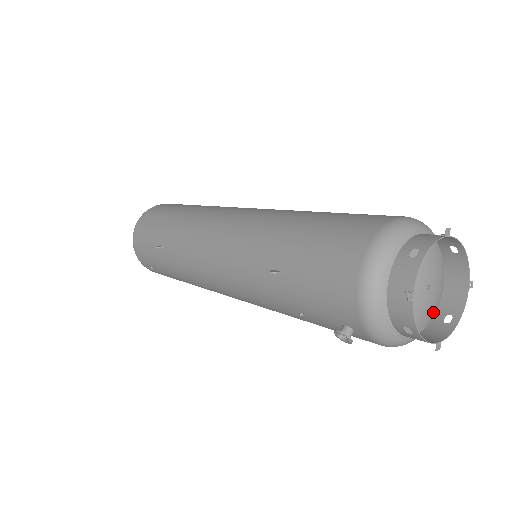
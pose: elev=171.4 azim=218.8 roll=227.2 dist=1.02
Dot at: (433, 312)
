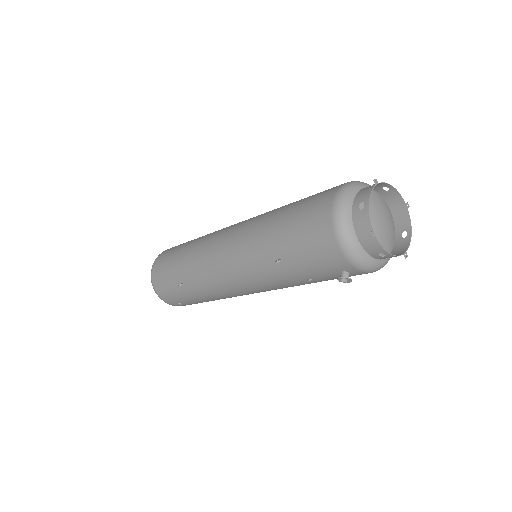
Dot at: (393, 235)
